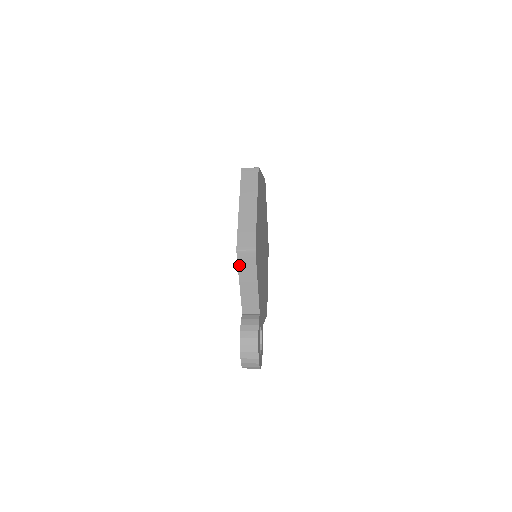
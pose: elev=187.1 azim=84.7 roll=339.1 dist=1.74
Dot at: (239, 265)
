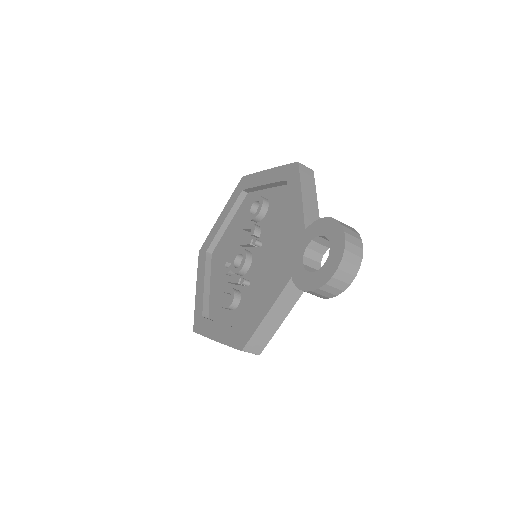
Dot at: (301, 175)
